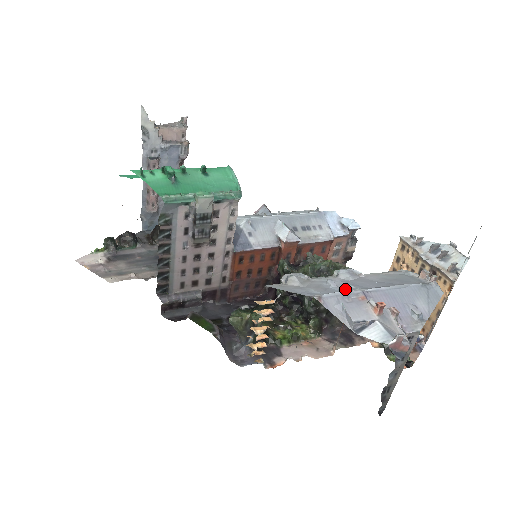
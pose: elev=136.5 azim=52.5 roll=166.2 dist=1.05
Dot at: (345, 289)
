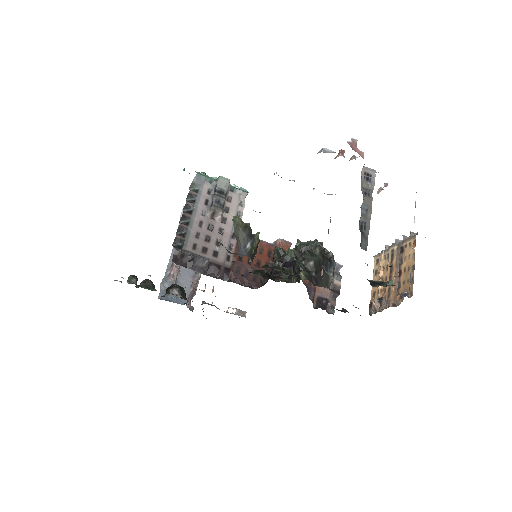
Dot at: occluded
